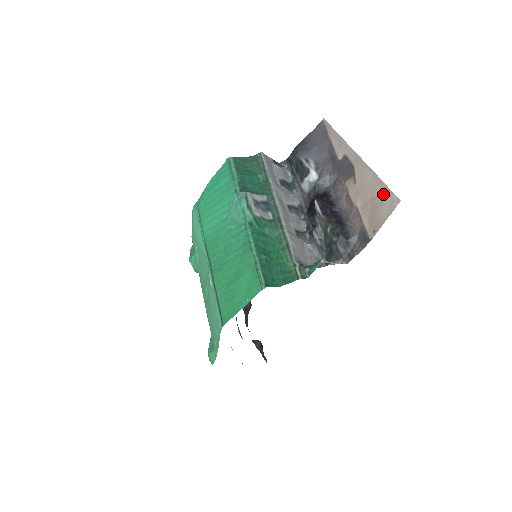
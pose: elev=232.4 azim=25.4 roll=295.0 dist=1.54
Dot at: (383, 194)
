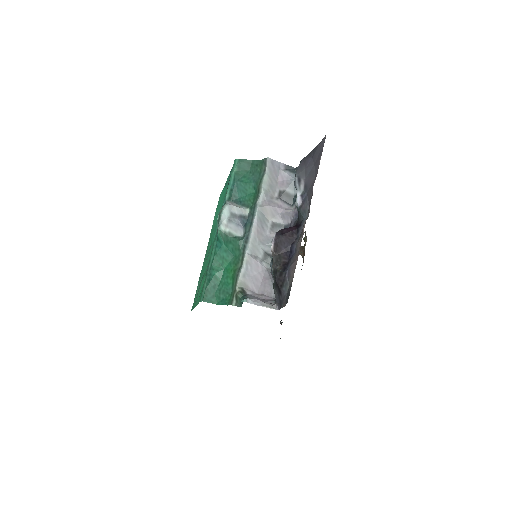
Dot at: occluded
